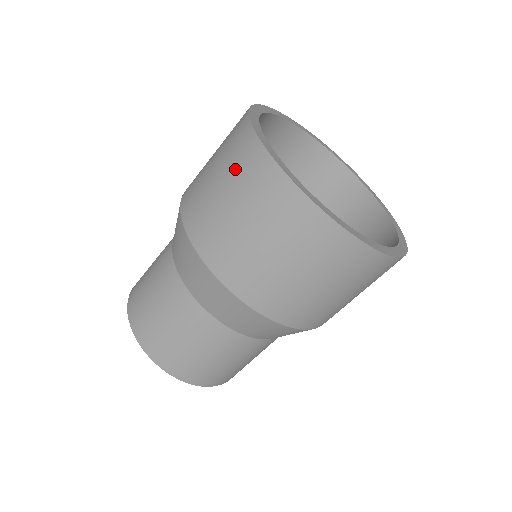
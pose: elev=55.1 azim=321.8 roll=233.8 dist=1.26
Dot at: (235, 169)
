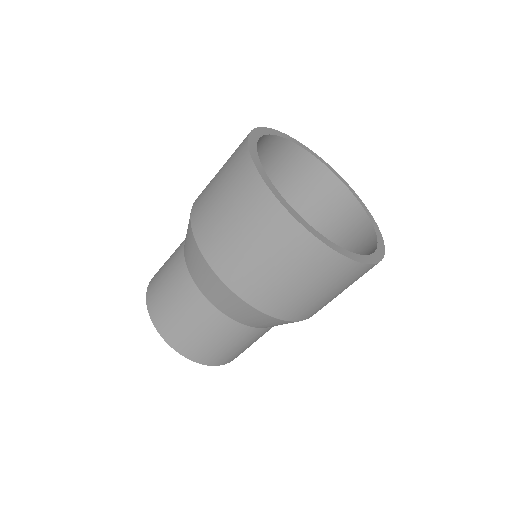
Dot at: (251, 216)
